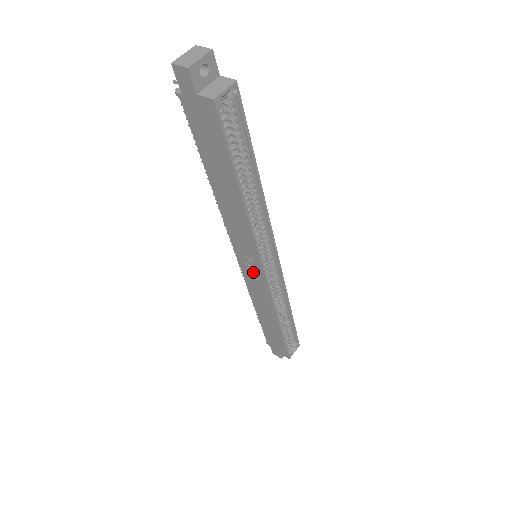
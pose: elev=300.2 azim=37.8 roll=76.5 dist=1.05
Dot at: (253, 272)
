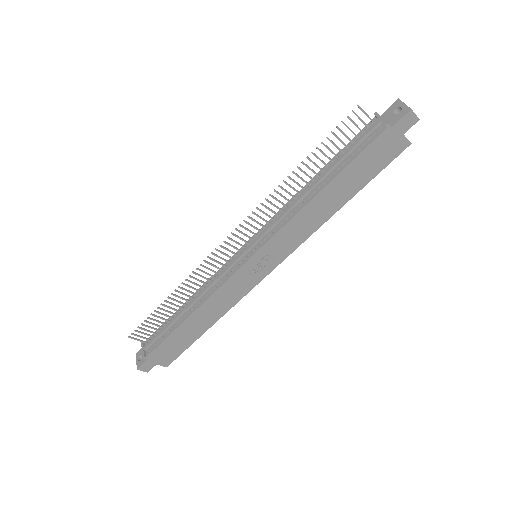
Dot at: (256, 271)
